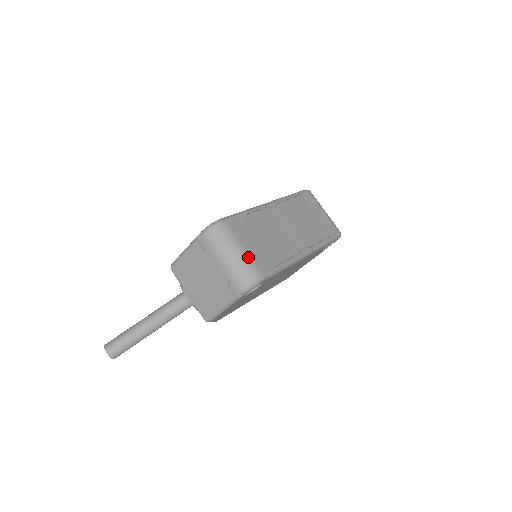
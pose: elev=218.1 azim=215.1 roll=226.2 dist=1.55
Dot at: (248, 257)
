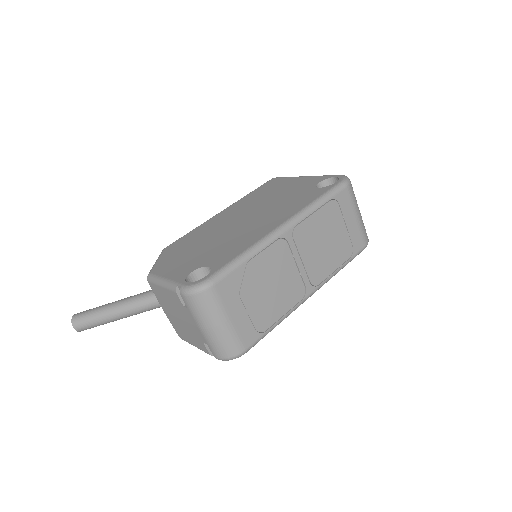
Dot at: (233, 330)
